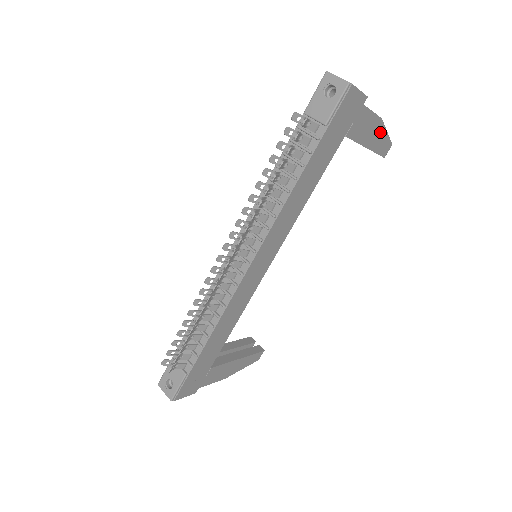
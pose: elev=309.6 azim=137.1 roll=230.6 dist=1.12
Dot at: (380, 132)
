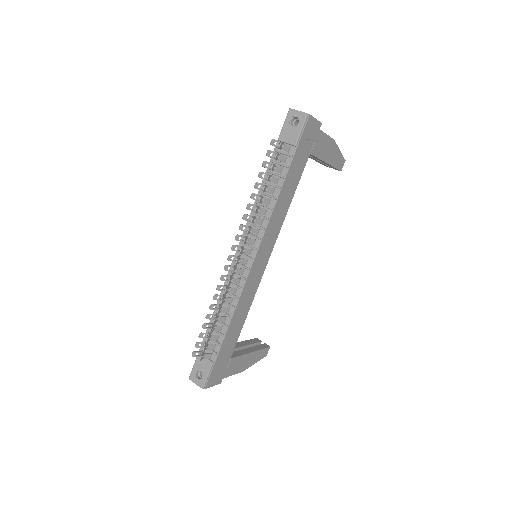
Dot at: (335, 150)
